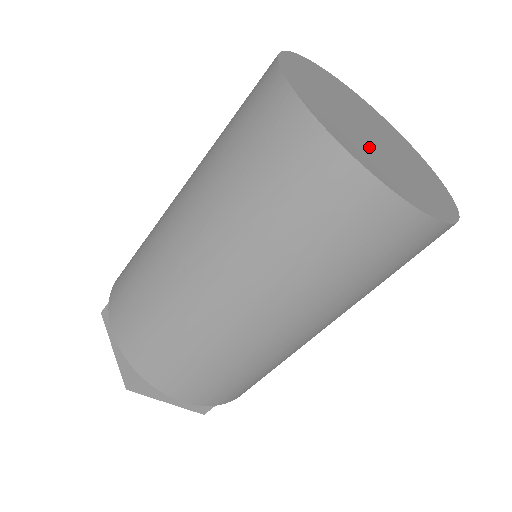
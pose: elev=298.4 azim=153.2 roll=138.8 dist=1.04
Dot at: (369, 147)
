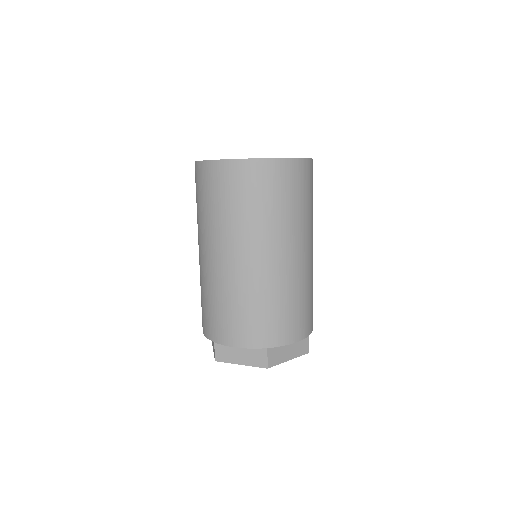
Dot at: occluded
